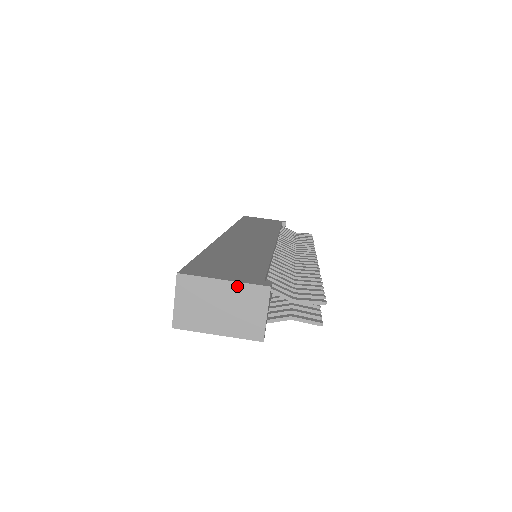
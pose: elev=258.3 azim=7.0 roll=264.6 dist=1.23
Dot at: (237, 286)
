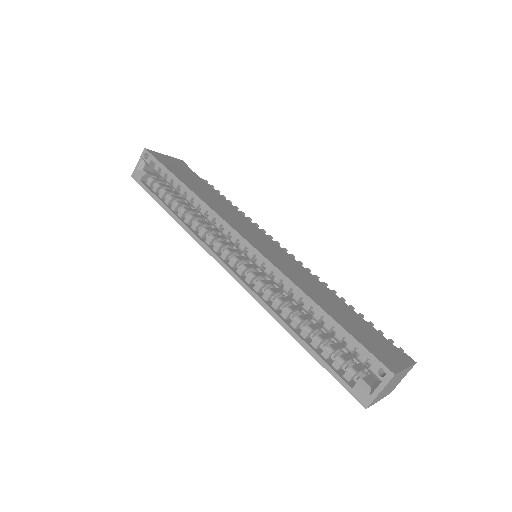
Dot at: (408, 369)
